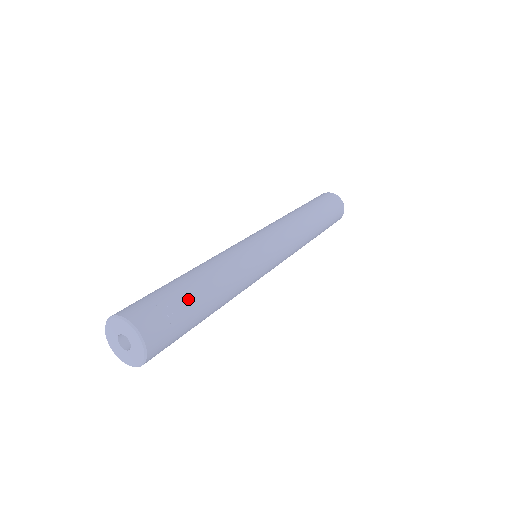
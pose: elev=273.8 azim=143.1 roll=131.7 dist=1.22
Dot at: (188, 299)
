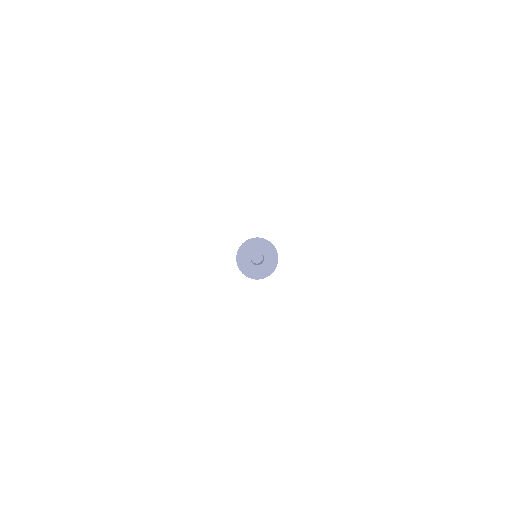
Dot at: occluded
